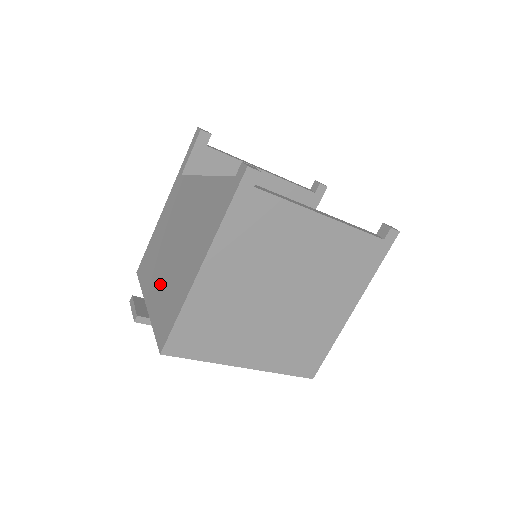
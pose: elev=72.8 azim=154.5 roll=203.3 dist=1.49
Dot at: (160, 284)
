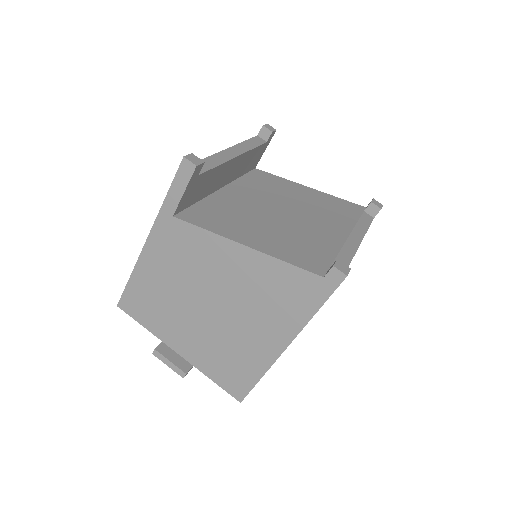
Dot at: (198, 339)
